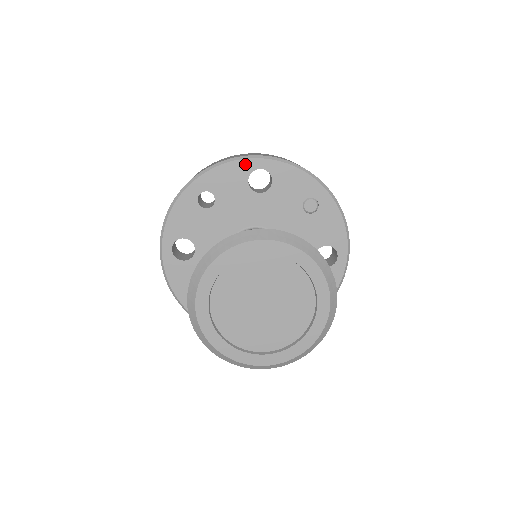
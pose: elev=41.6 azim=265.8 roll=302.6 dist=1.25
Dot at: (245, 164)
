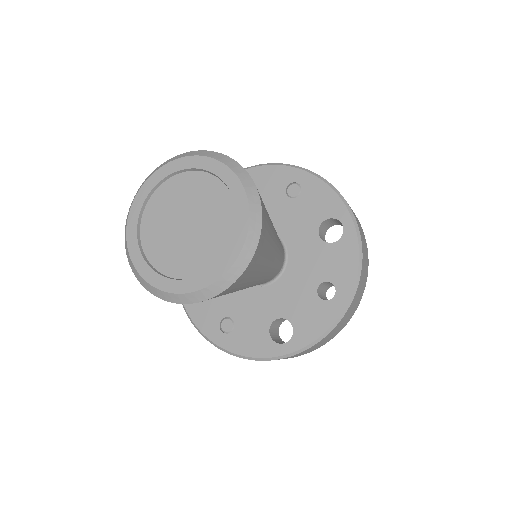
Dot at: occluded
